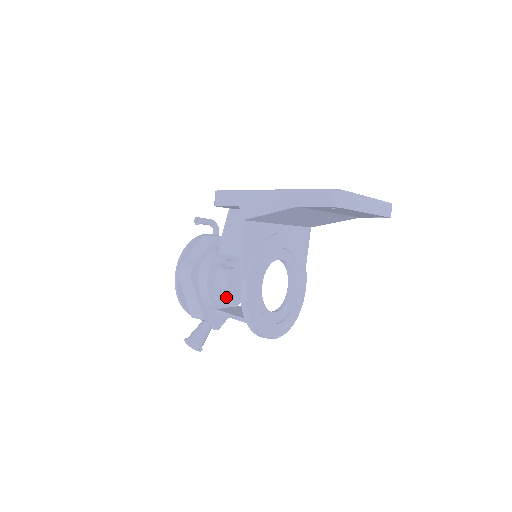
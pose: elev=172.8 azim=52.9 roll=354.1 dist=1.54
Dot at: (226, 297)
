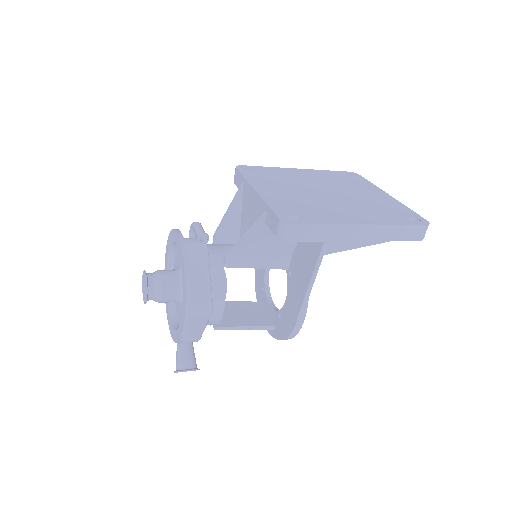
Dot at: occluded
